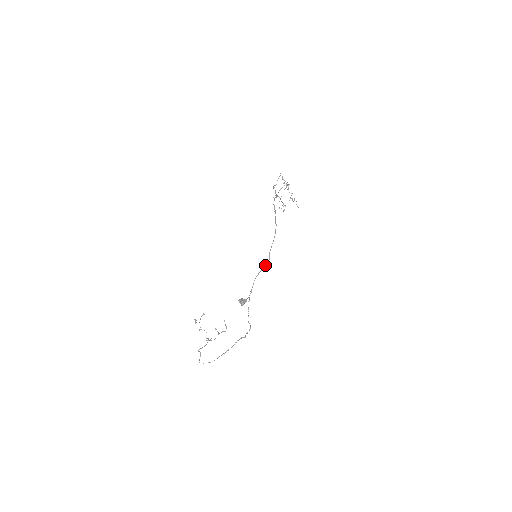
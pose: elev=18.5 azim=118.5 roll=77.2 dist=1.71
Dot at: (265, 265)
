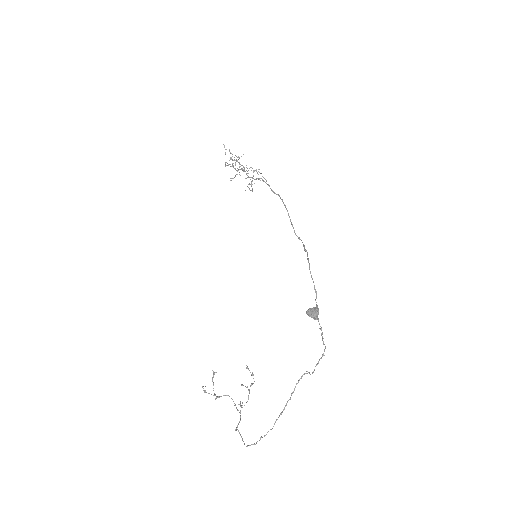
Dot at: (305, 249)
